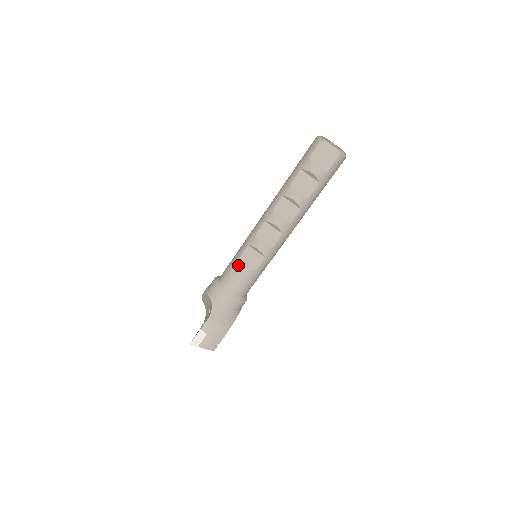
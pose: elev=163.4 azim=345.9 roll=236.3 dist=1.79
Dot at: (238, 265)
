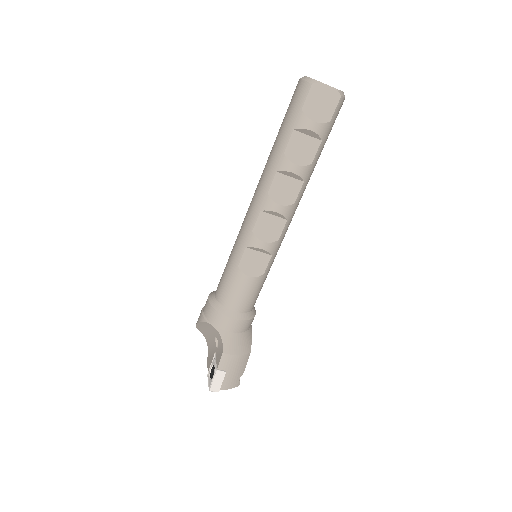
Dot at: (239, 276)
